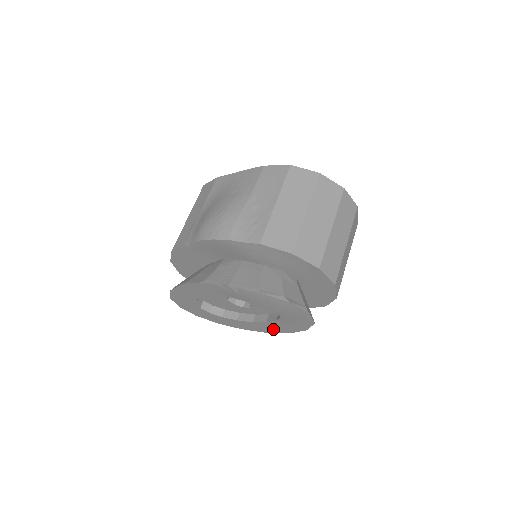
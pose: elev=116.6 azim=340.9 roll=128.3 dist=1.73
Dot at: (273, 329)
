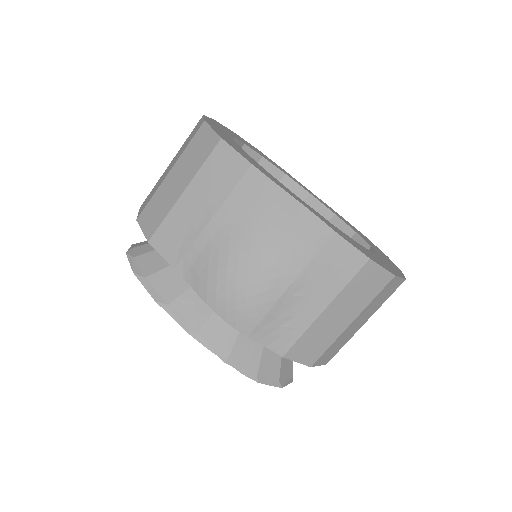
Dot at: occluded
